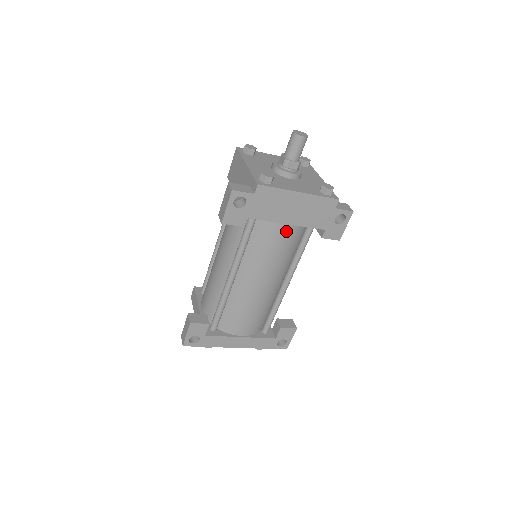
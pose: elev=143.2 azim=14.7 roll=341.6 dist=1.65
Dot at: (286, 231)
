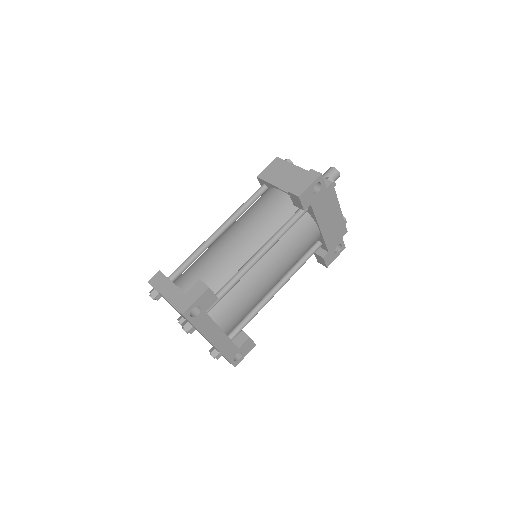
Dot at: (314, 236)
